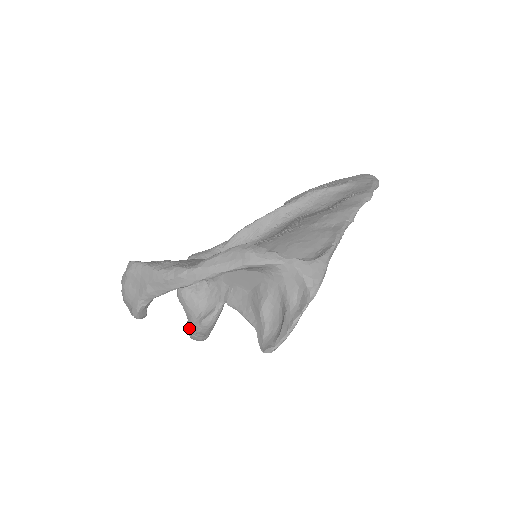
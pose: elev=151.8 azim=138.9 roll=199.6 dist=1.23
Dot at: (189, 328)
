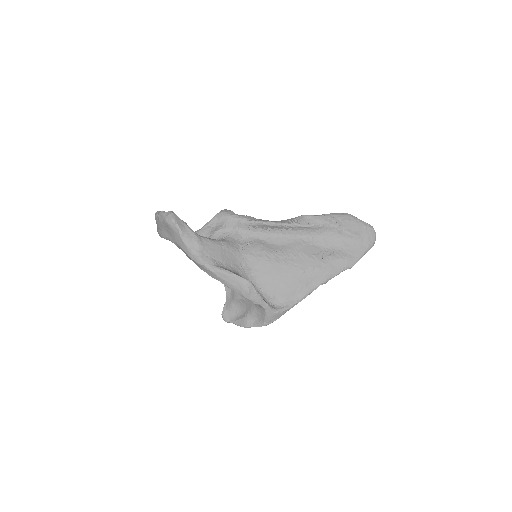
Dot at: occluded
